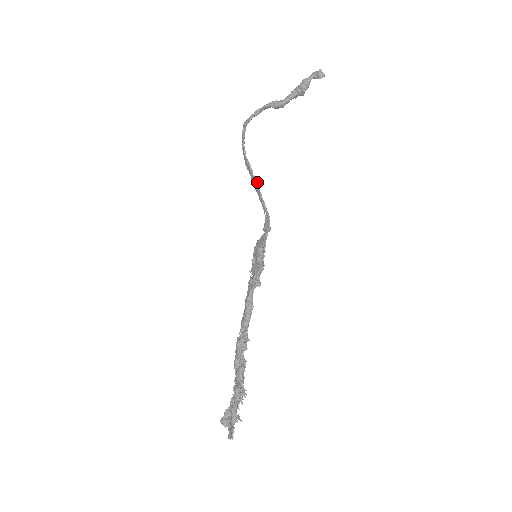
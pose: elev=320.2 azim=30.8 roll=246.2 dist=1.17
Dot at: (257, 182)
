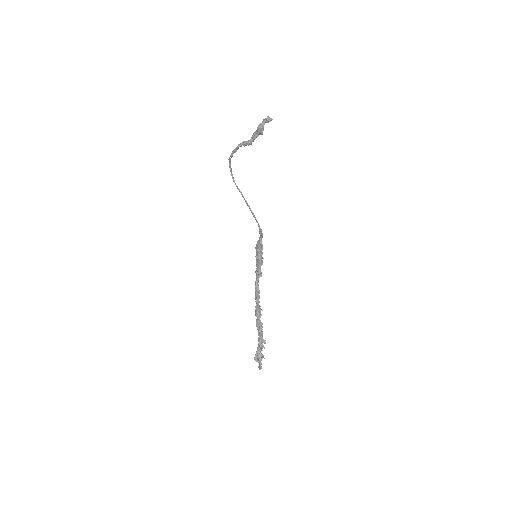
Dot at: occluded
